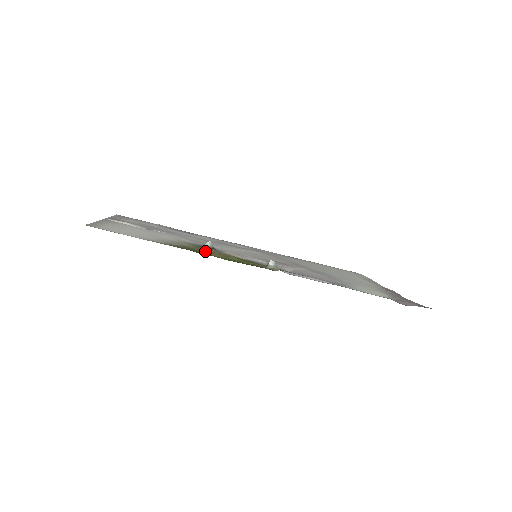
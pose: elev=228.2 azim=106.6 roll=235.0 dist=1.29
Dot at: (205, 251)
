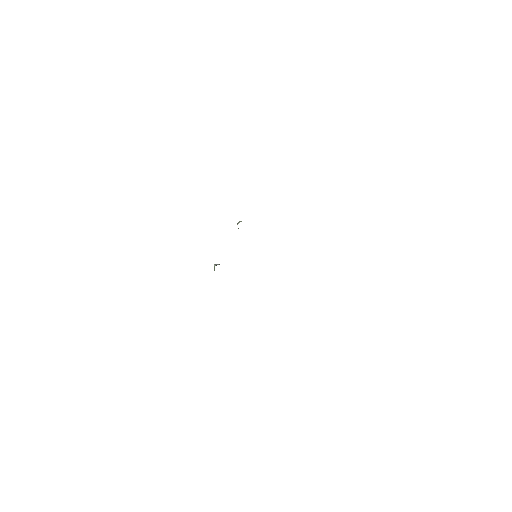
Dot at: occluded
